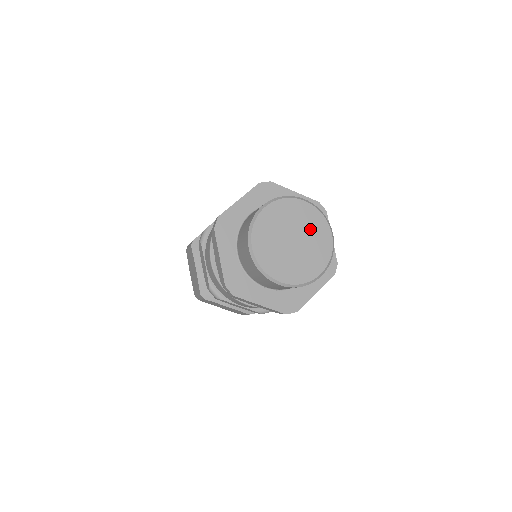
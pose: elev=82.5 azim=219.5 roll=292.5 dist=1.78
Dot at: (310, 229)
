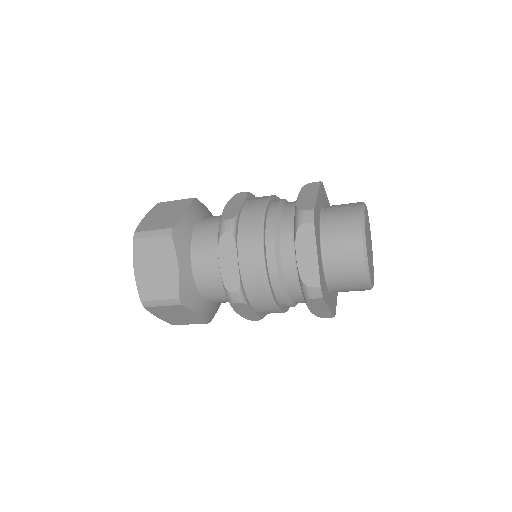
Dot at: occluded
